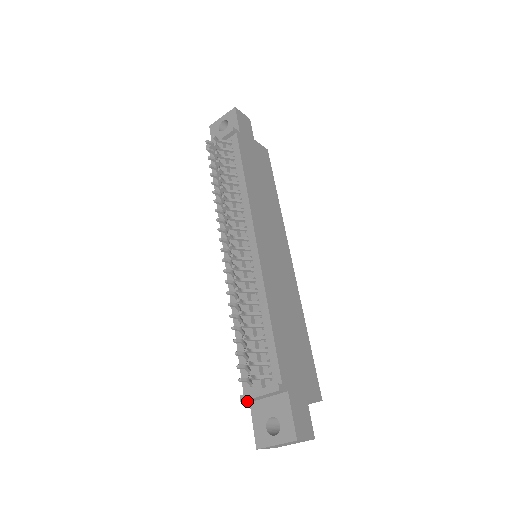
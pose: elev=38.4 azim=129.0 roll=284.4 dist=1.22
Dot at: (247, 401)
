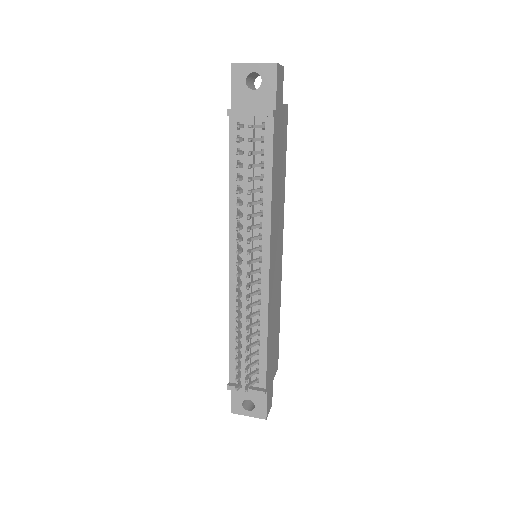
Dot at: (231, 387)
